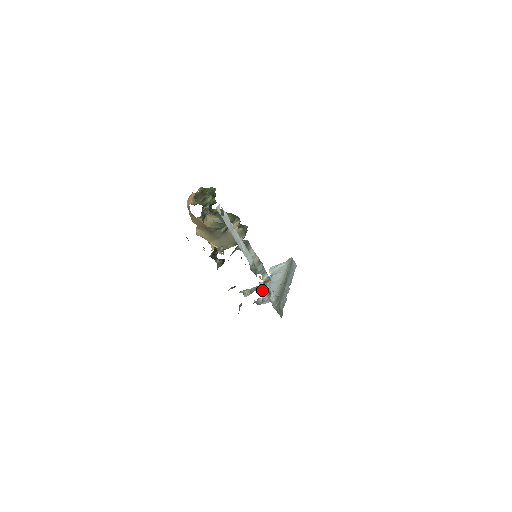
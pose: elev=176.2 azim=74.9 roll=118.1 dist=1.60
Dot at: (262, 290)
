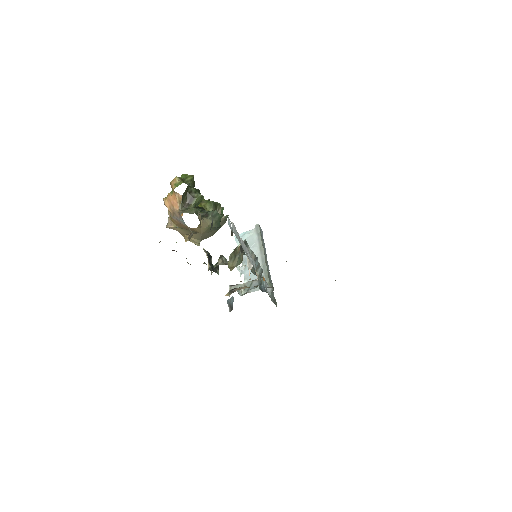
Dot at: (262, 289)
